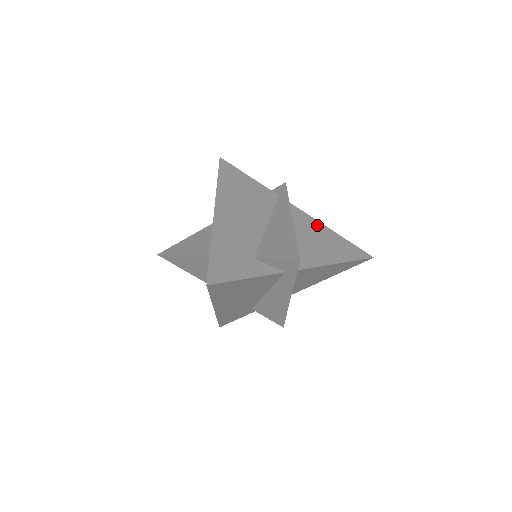
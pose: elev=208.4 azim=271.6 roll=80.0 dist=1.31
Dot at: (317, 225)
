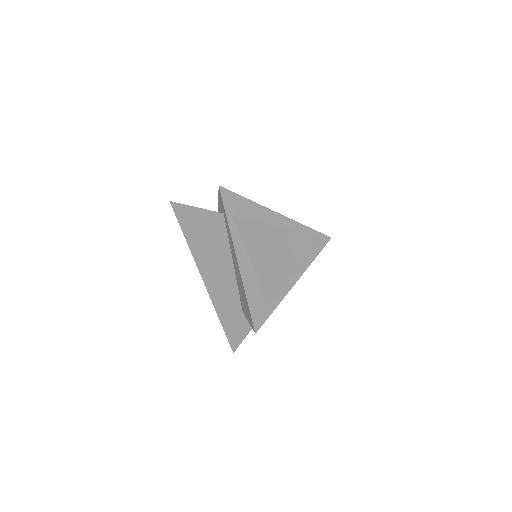
Dot at: (264, 230)
